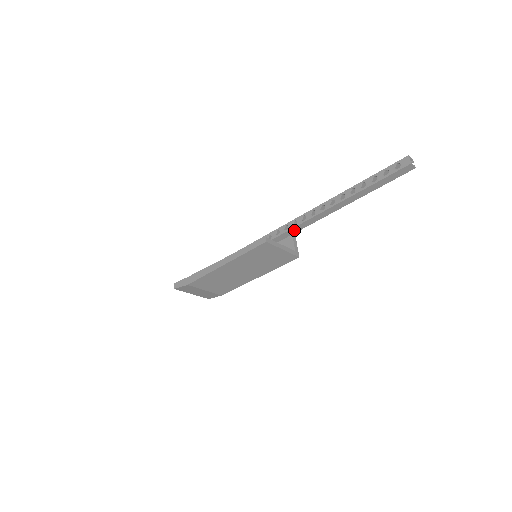
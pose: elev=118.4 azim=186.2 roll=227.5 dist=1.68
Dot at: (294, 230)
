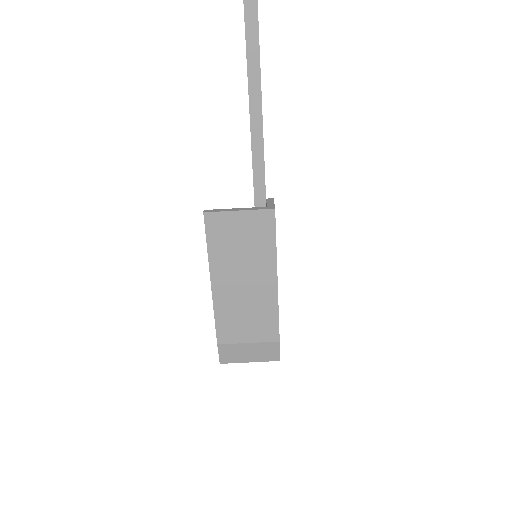
Dot at: (259, 191)
